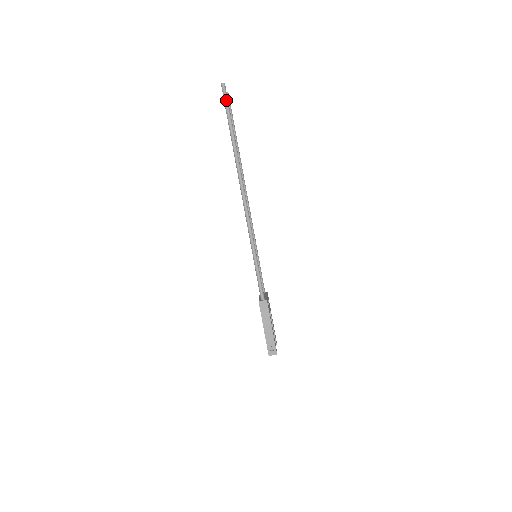
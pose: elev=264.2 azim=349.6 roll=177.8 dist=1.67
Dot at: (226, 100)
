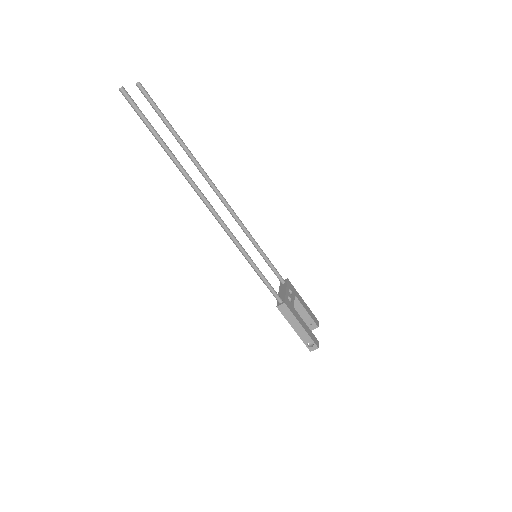
Dot at: (135, 108)
